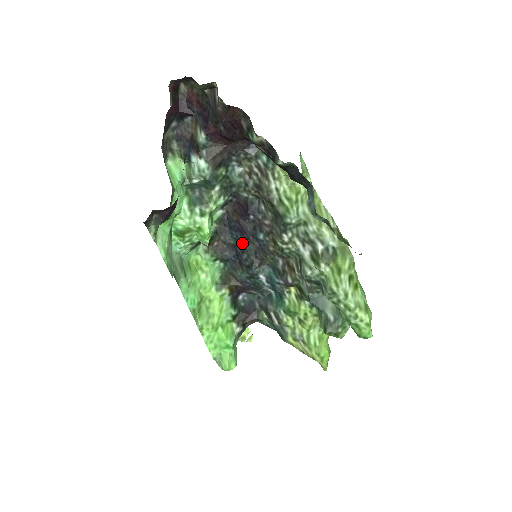
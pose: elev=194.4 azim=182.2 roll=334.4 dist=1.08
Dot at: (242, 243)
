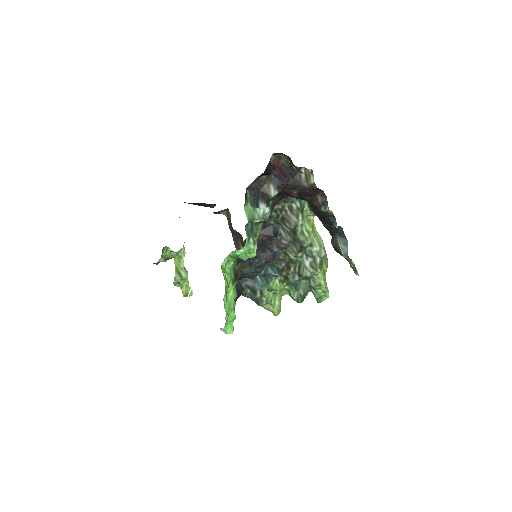
Dot at: (257, 252)
